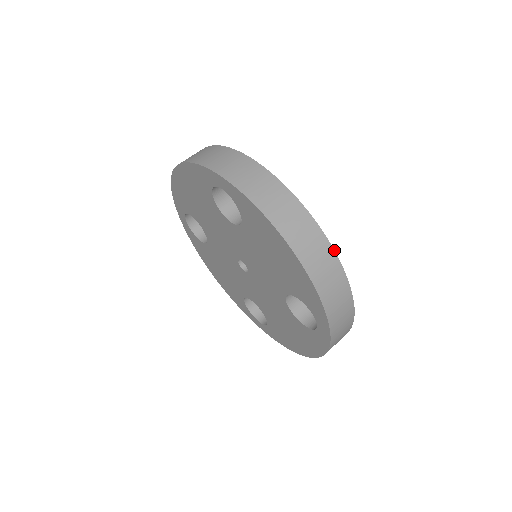
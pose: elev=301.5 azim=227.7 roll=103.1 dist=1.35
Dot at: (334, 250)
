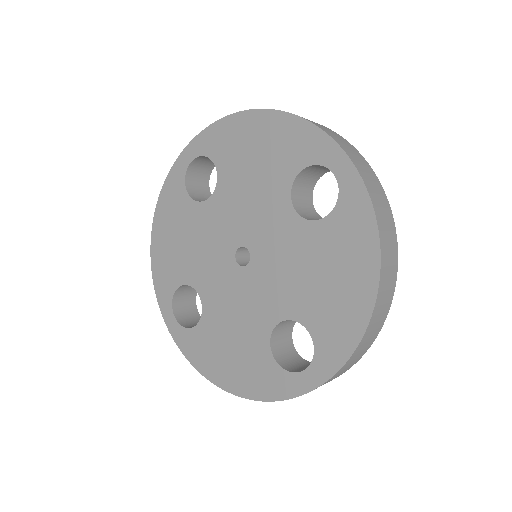
Dot at: occluded
